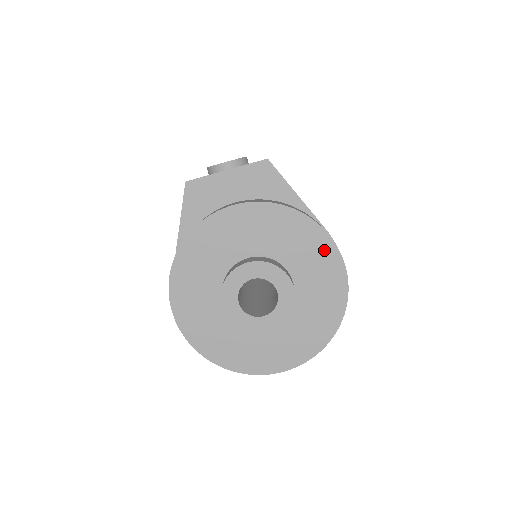
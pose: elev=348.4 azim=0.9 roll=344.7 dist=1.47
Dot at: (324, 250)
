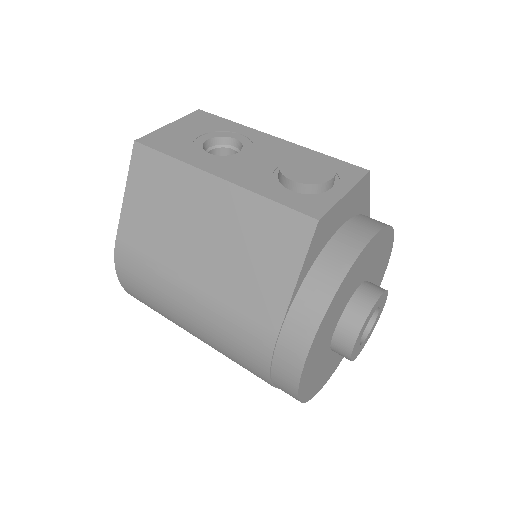
Dot at: (387, 255)
